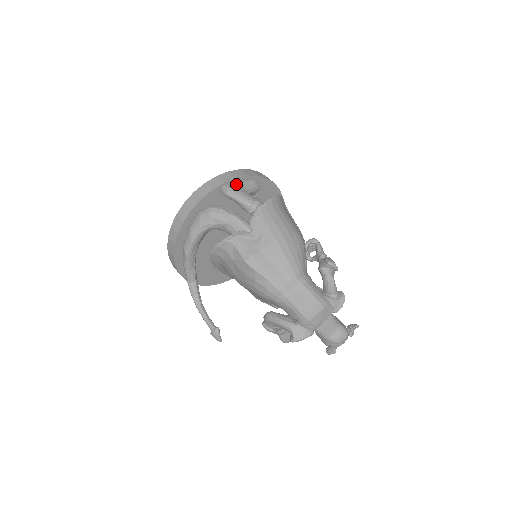
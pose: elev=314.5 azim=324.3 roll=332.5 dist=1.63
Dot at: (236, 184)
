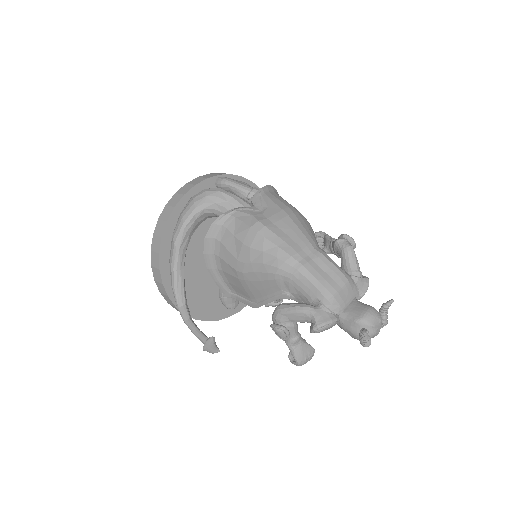
Dot at: occluded
